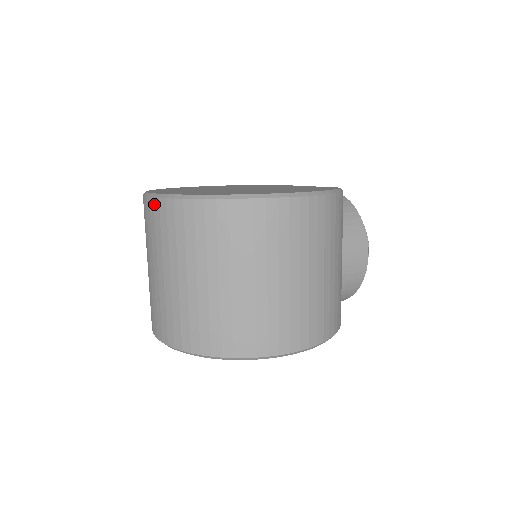
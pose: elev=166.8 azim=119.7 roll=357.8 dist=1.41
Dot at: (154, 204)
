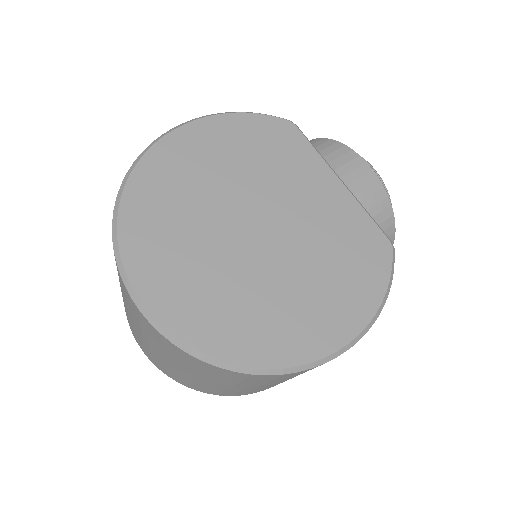
Dot at: (150, 327)
